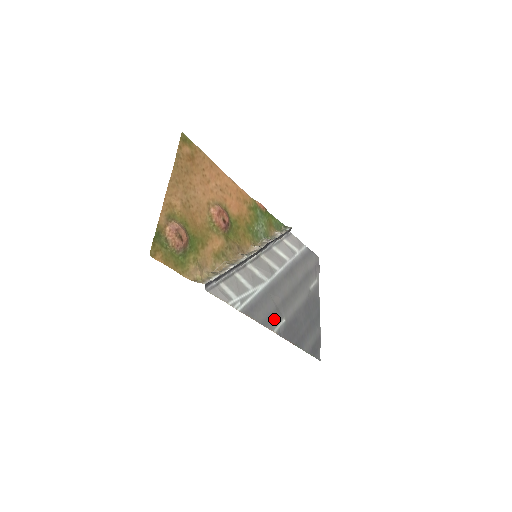
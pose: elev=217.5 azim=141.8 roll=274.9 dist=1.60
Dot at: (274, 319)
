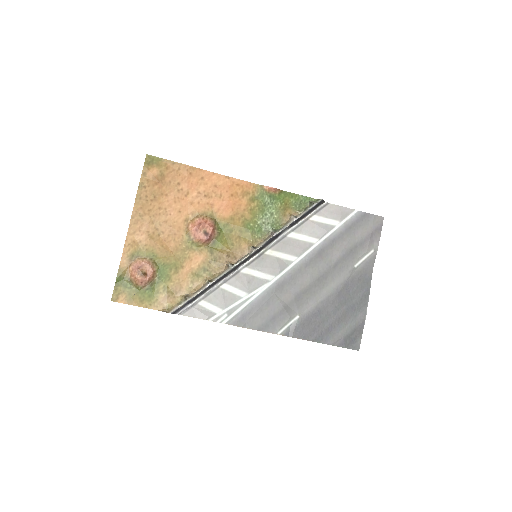
Dot at: (279, 320)
